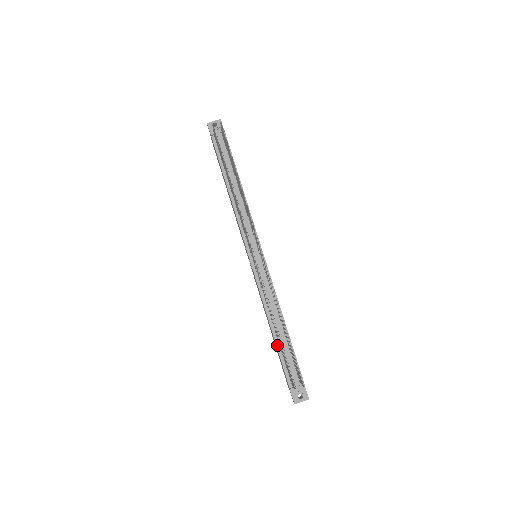
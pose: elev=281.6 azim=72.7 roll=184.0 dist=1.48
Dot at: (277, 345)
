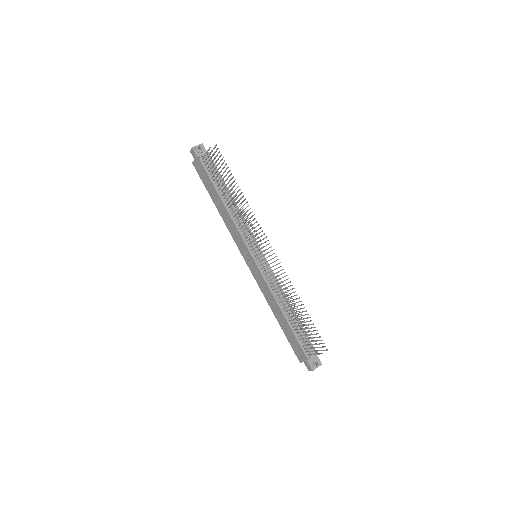
Dot at: (290, 326)
